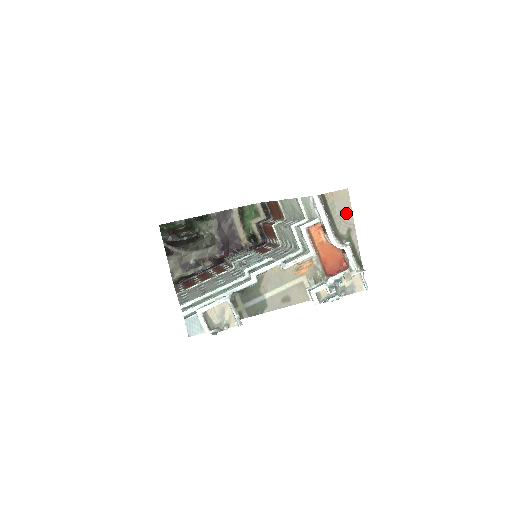
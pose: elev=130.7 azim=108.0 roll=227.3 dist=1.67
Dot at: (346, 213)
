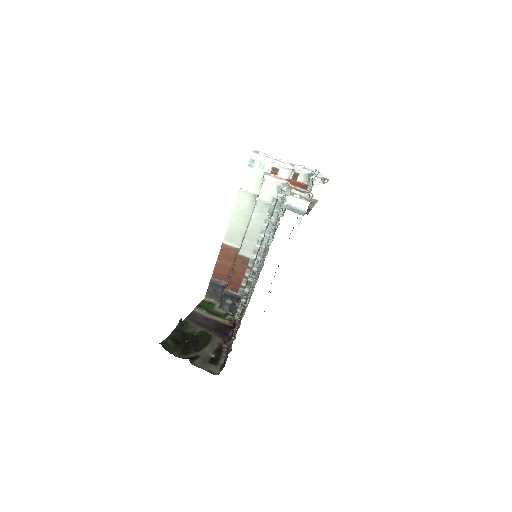
Dot at: occluded
